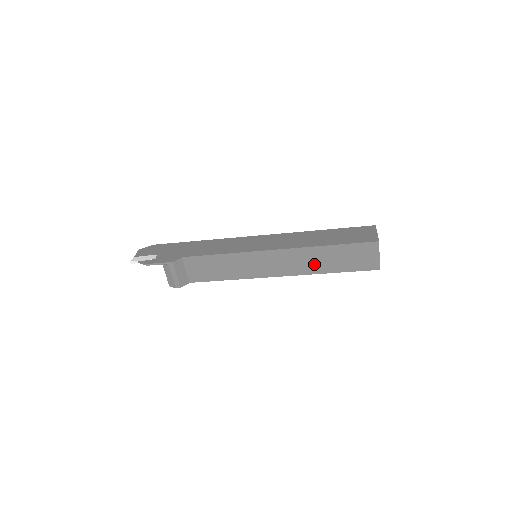
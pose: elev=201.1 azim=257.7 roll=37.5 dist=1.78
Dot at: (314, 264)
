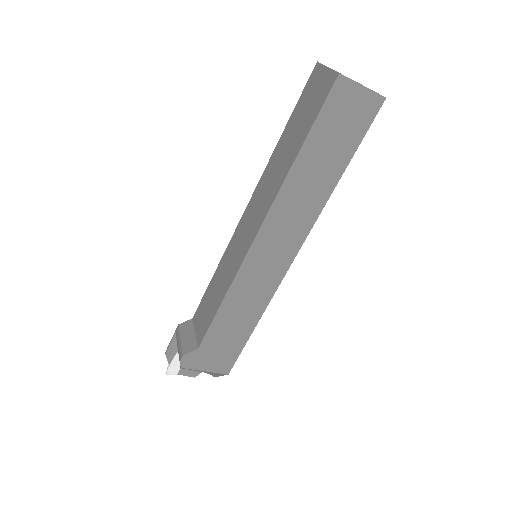
Dot at: (278, 173)
